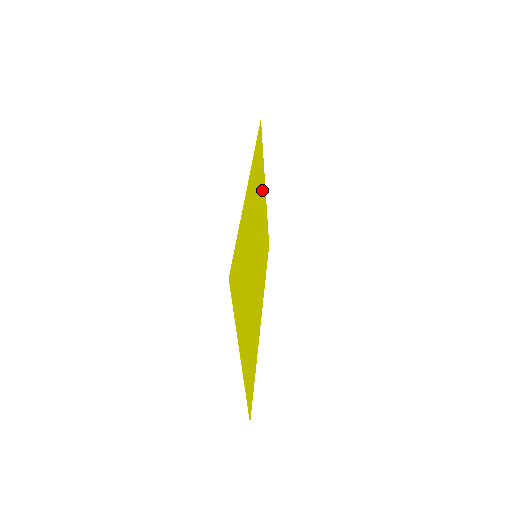
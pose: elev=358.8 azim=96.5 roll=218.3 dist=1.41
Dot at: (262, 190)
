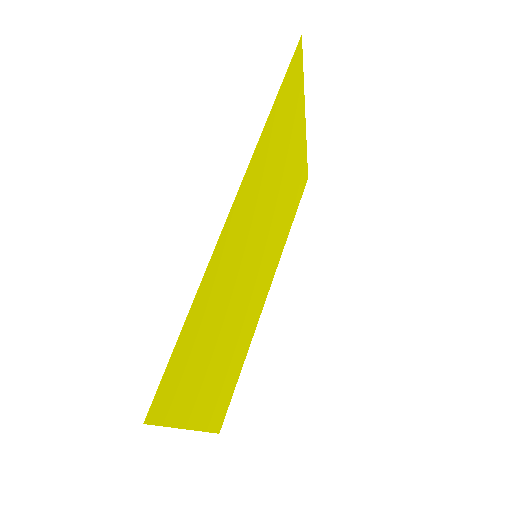
Dot at: (292, 139)
